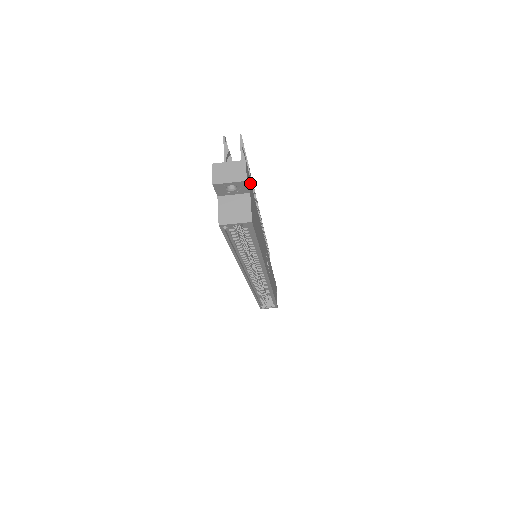
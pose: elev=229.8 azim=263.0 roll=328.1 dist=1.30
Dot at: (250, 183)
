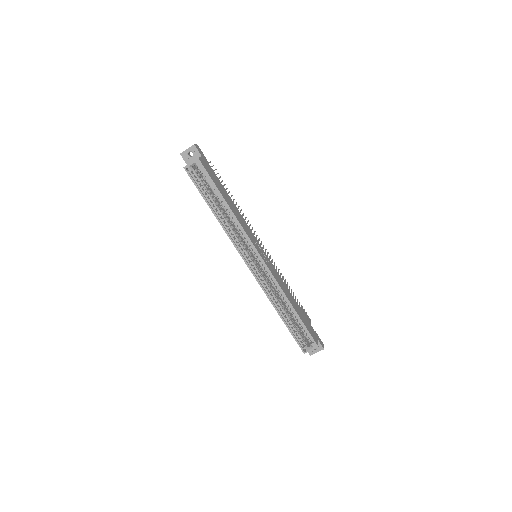
Dot at: (206, 161)
